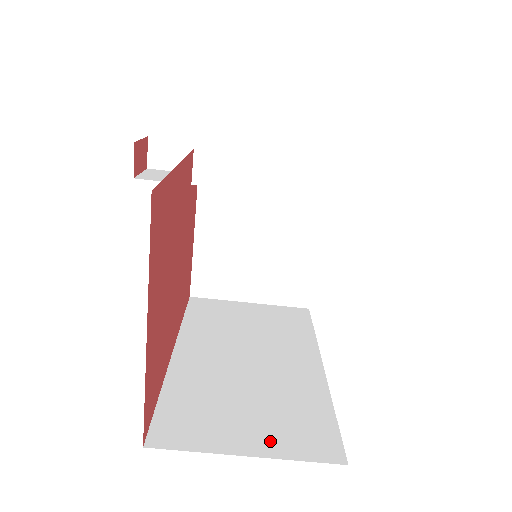
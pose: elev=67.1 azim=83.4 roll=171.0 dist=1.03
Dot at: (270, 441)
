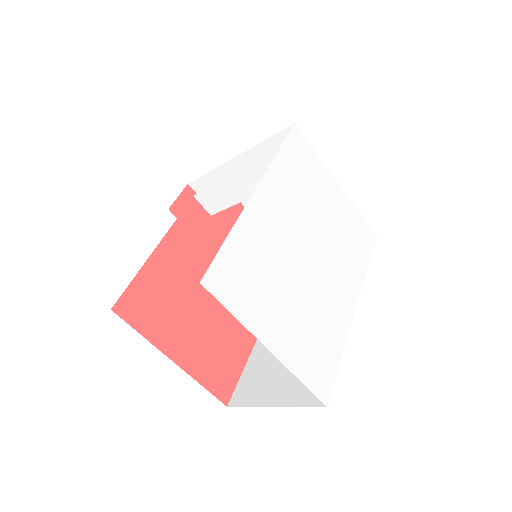
Dot at: (289, 393)
